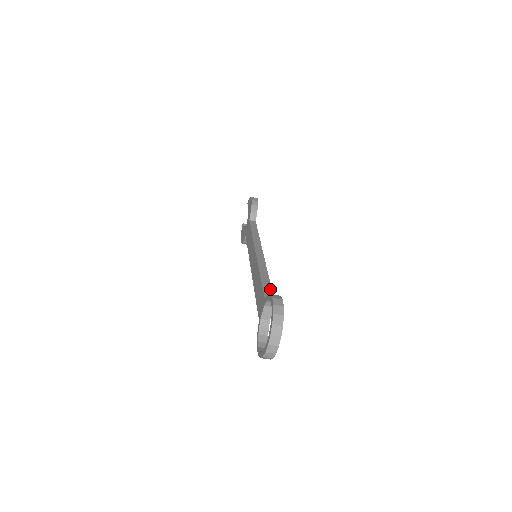
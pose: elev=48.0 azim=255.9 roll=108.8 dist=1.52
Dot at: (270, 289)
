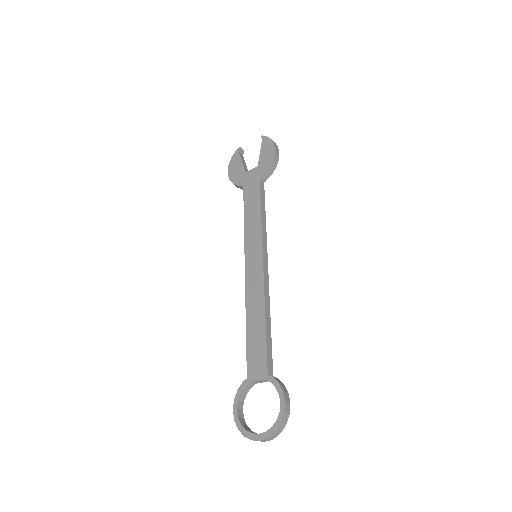
Dot at: (271, 352)
